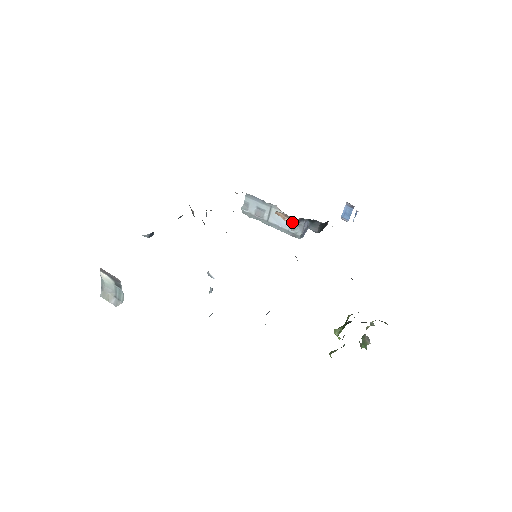
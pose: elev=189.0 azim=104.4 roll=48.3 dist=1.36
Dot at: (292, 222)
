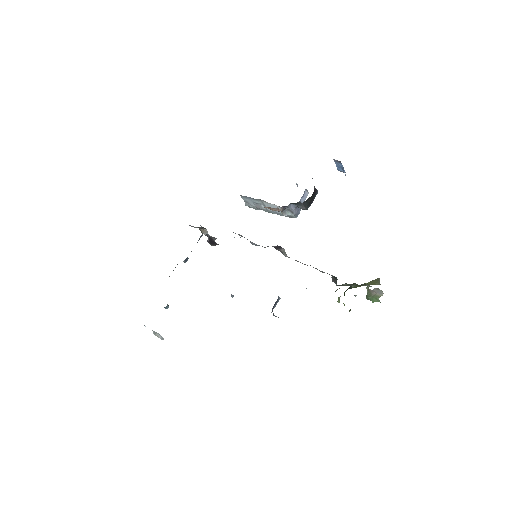
Dot at: (279, 211)
